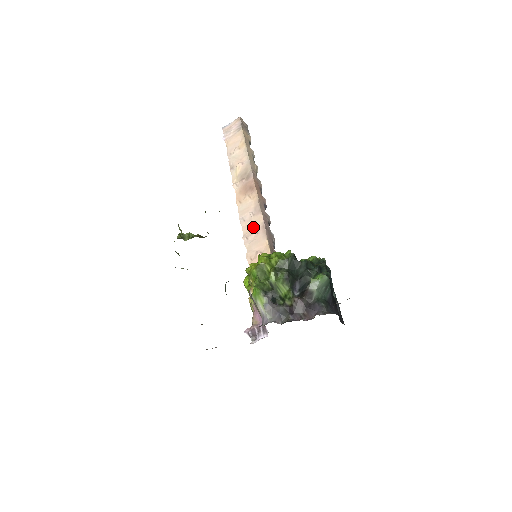
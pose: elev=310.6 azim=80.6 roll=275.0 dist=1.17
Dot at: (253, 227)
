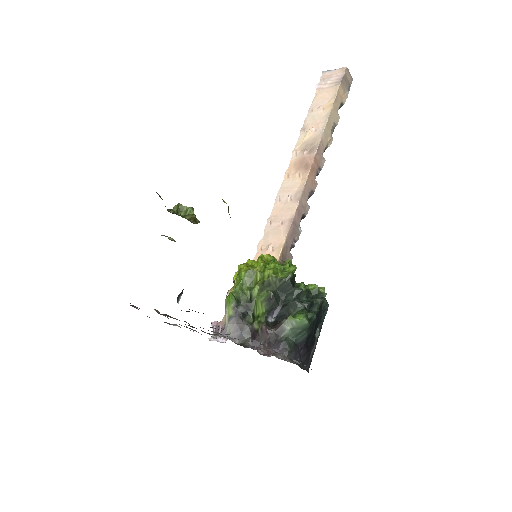
Dot at: (283, 214)
